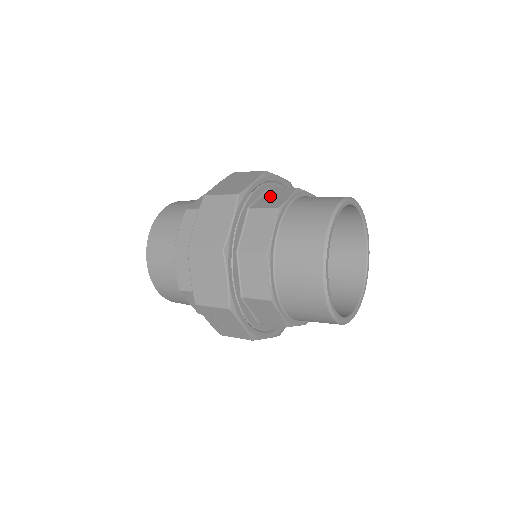
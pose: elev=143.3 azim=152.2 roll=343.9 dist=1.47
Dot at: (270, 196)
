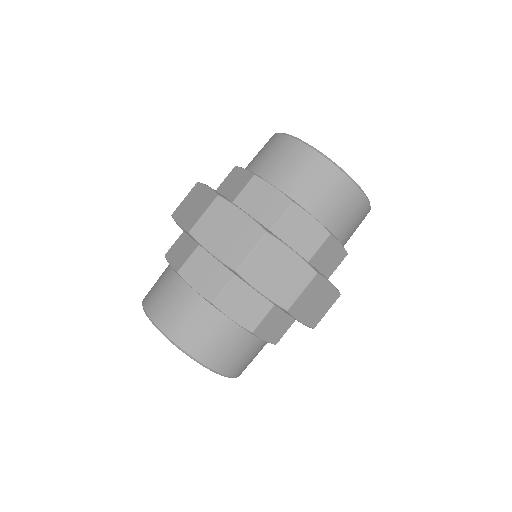
Dot at: (228, 187)
